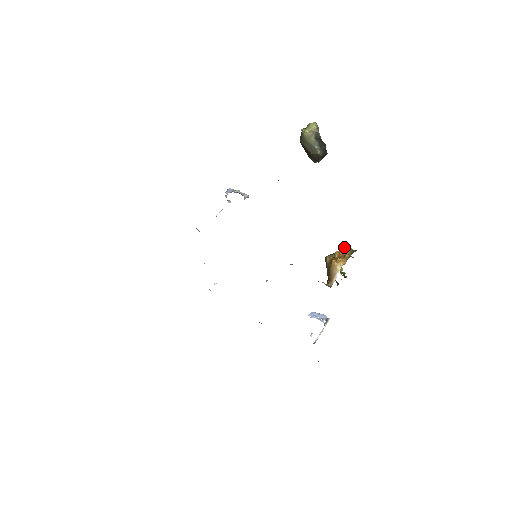
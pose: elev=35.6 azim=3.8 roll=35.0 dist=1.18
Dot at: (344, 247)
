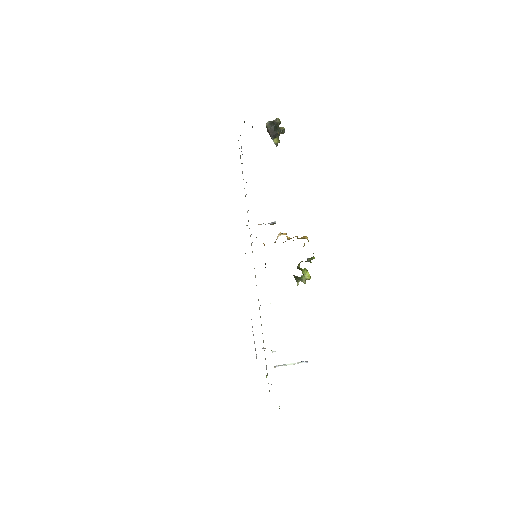
Dot at: (302, 237)
